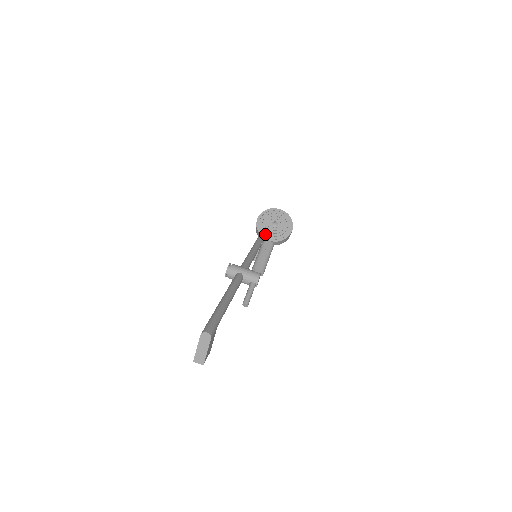
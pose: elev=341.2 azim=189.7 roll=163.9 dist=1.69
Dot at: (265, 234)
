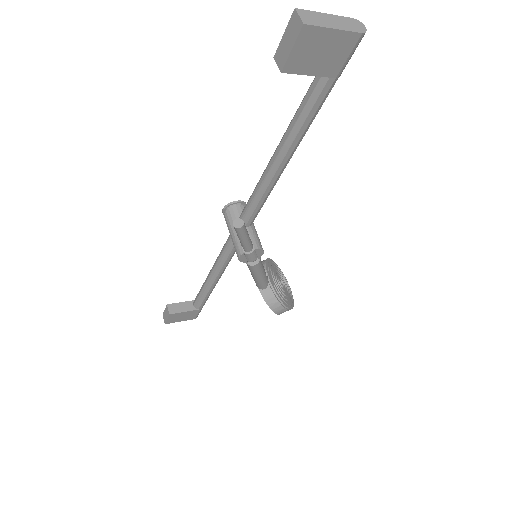
Dot at: (270, 270)
